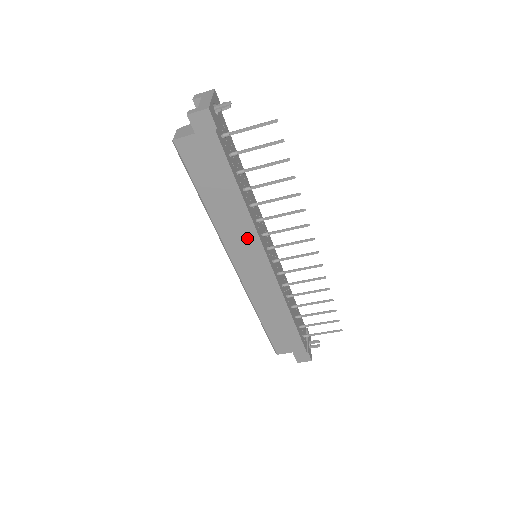
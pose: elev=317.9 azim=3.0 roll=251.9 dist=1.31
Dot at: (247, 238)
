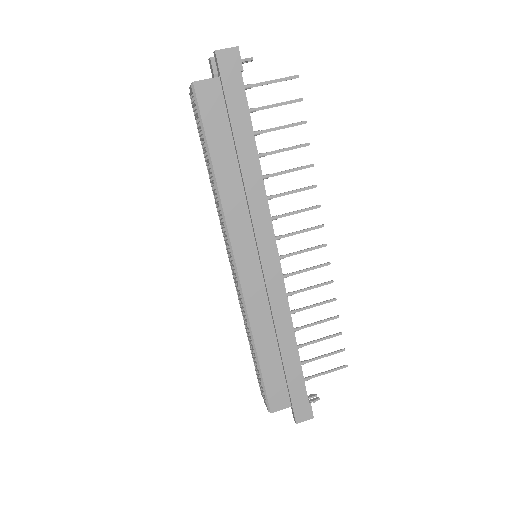
Dot at: (257, 216)
